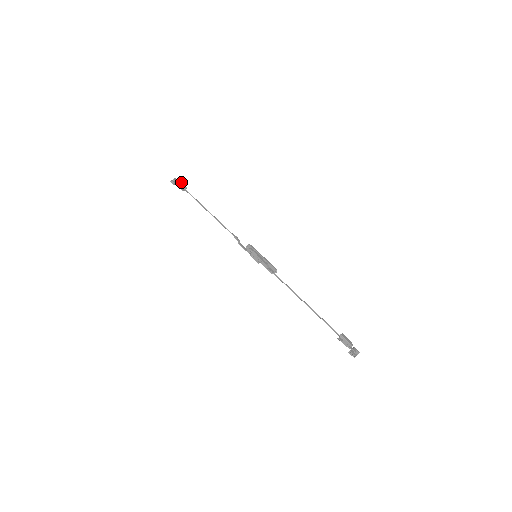
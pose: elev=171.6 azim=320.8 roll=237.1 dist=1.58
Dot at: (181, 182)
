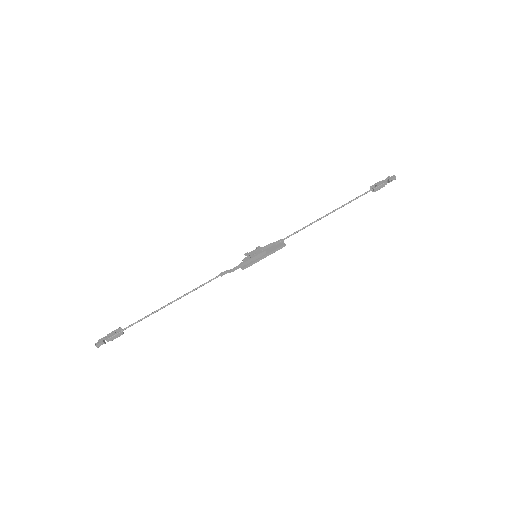
Dot at: (110, 336)
